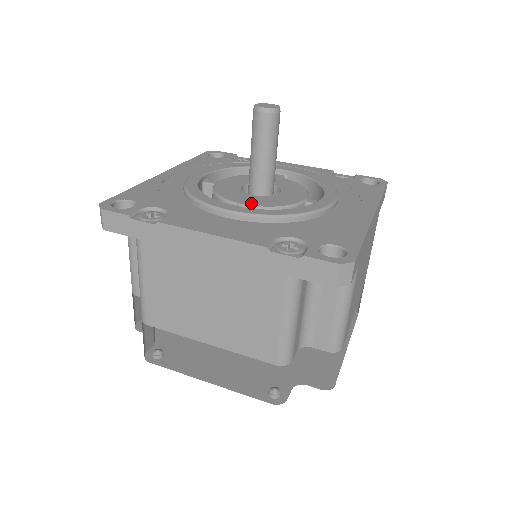
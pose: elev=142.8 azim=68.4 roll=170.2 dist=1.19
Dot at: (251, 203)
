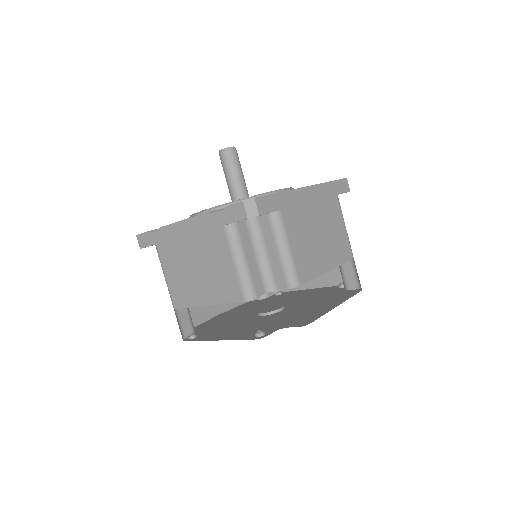
Dot at: occluded
